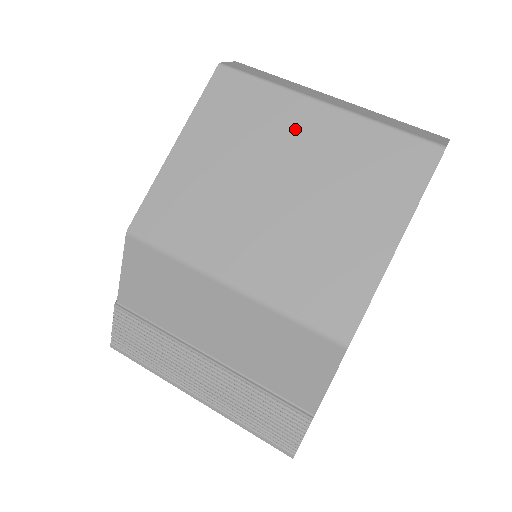
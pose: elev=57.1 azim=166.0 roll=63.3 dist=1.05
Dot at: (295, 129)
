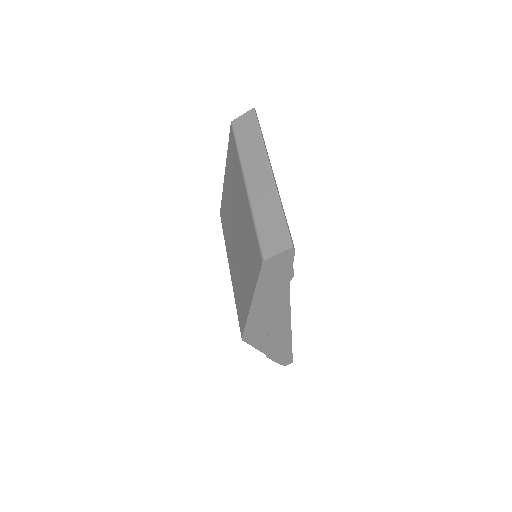
Dot at: (240, 195)
